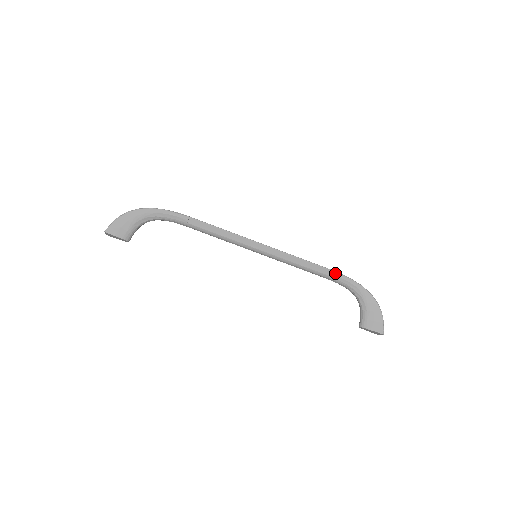
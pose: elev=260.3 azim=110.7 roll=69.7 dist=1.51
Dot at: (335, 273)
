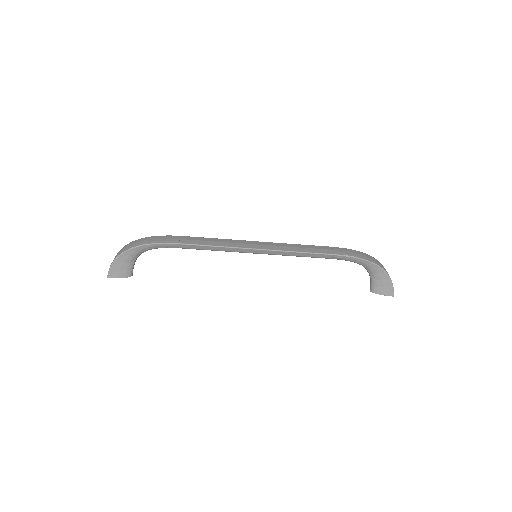
Dot at: (339, 256)
